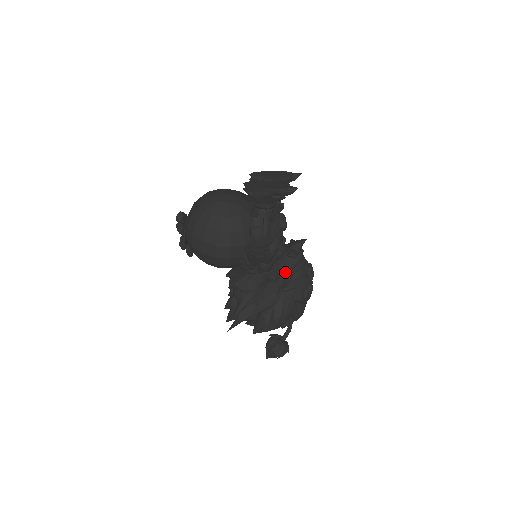
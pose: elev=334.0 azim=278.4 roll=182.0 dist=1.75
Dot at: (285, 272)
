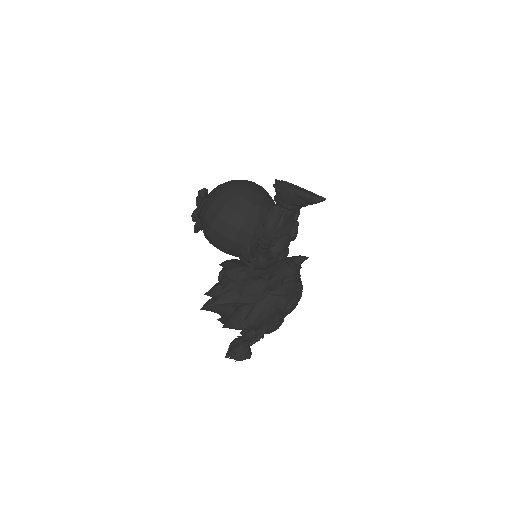
Dot at: (279, 276)
